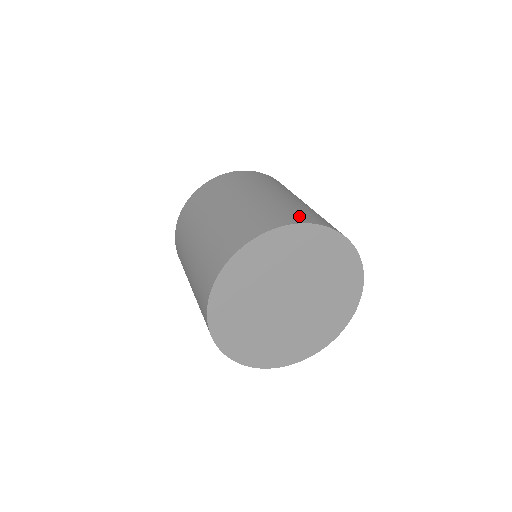
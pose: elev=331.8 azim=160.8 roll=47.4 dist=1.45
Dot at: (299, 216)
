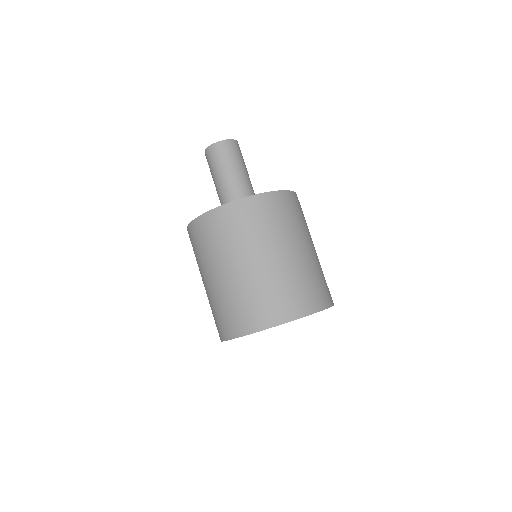
Dot at: (232, 326)
